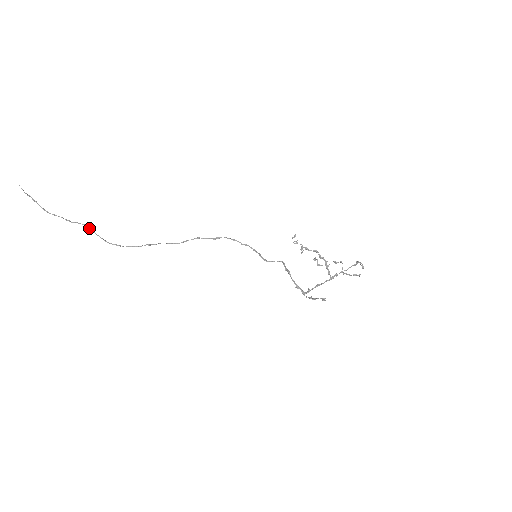
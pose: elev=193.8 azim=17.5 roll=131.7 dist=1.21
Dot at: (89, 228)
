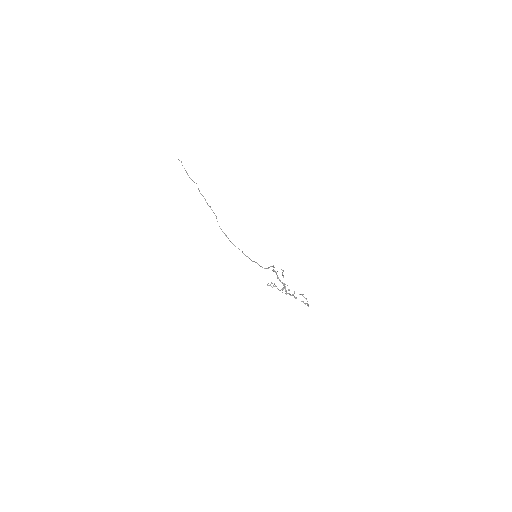
Dot at: (193, 181)
